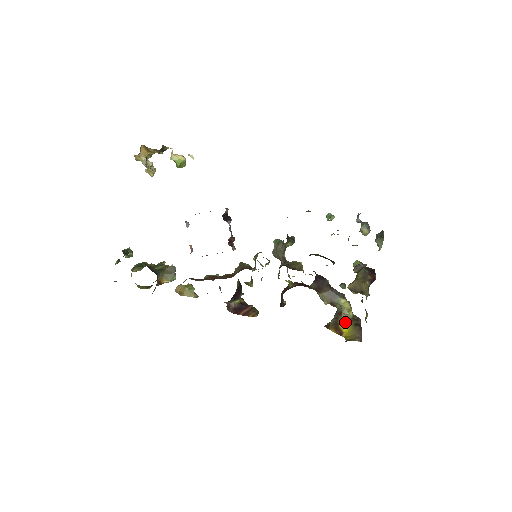
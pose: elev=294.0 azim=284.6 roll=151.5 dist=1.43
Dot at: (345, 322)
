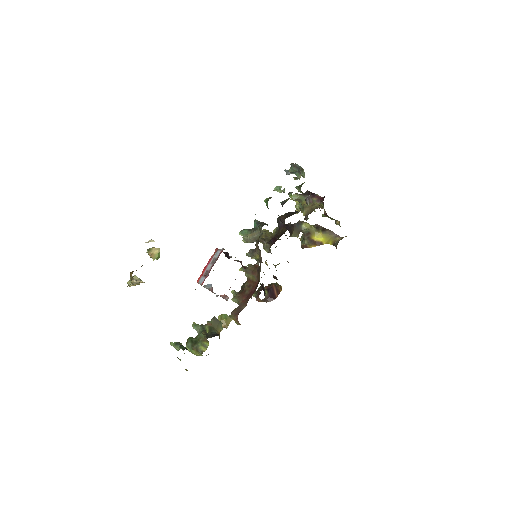
Dot at: (316, 235)
